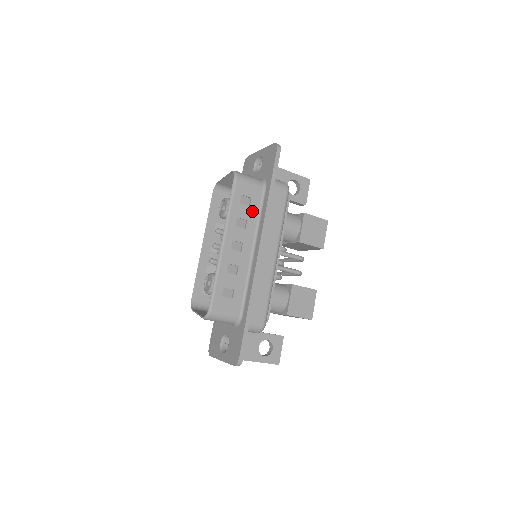
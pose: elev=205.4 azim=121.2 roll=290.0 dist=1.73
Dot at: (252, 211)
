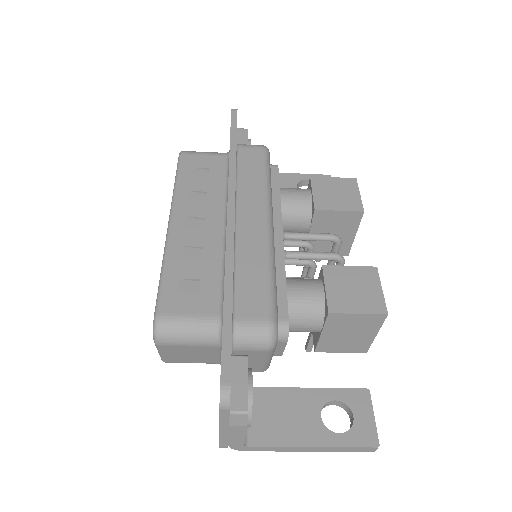
Dot at: (213, 181)
